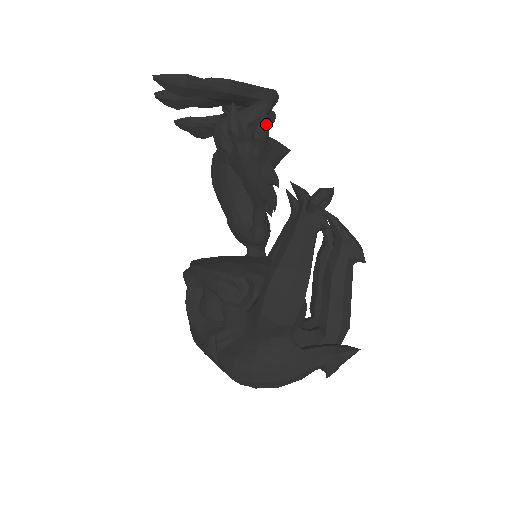
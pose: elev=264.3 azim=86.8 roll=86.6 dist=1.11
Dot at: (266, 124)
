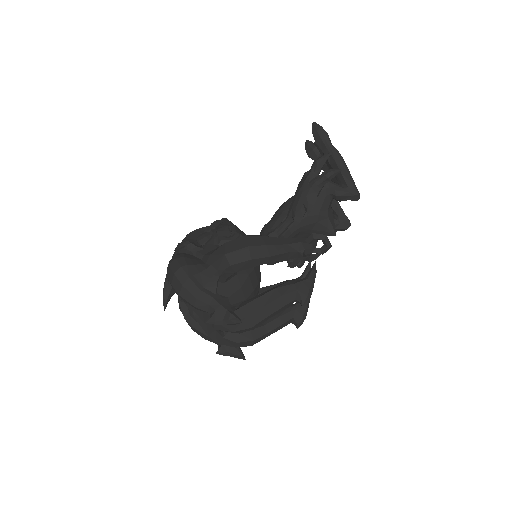
Dot at: (334, 173)
